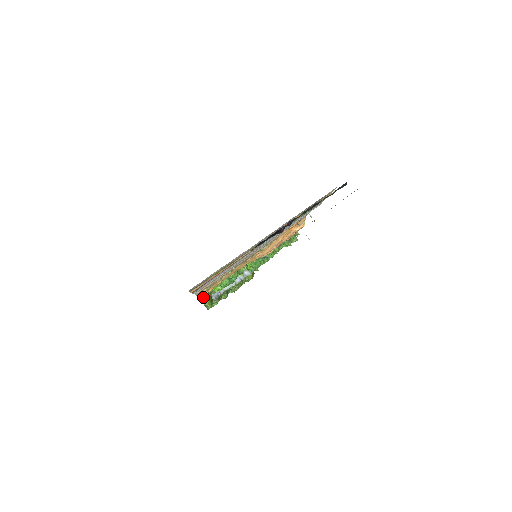
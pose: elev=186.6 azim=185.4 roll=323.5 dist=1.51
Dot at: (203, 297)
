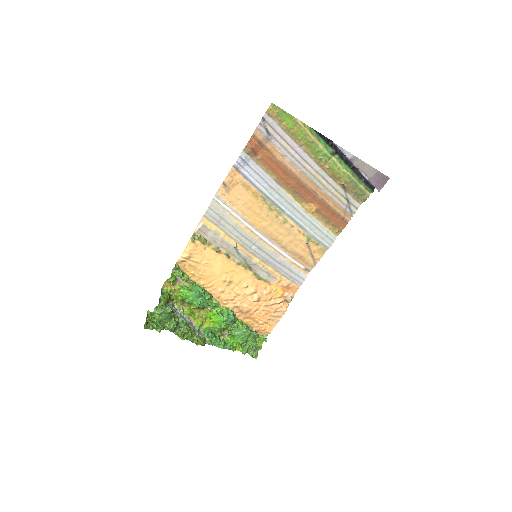
Dot at: (175, 275)
